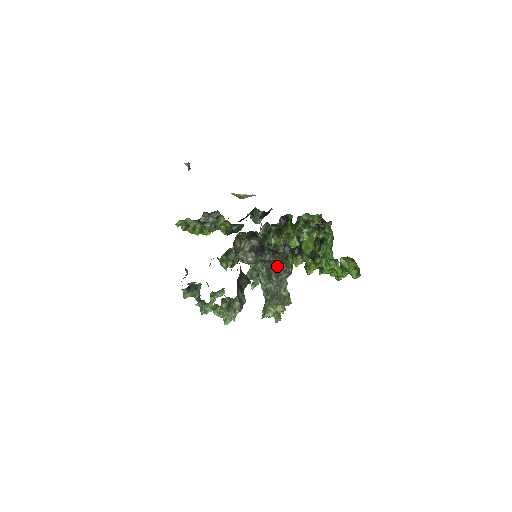
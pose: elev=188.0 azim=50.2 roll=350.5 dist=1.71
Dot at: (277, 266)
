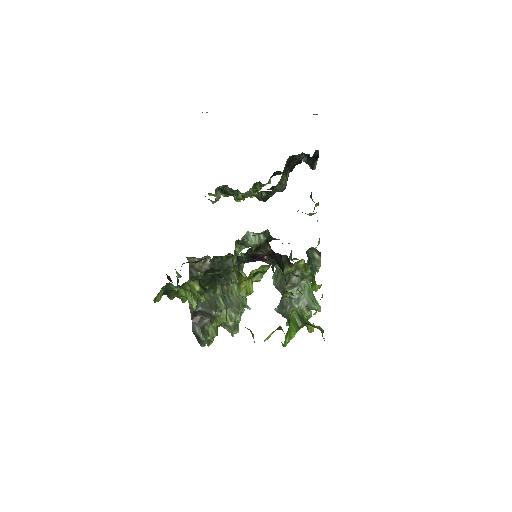
Dot at: occluded
